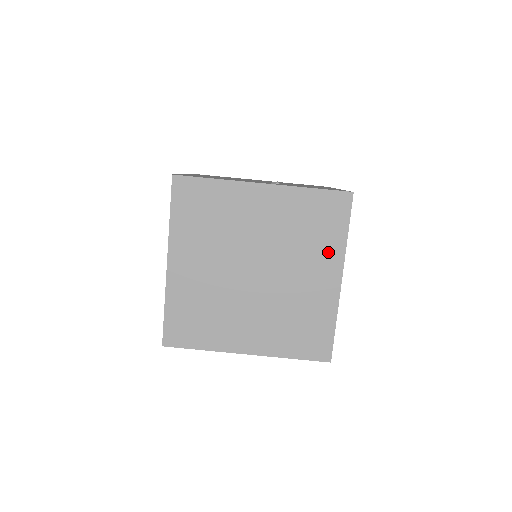
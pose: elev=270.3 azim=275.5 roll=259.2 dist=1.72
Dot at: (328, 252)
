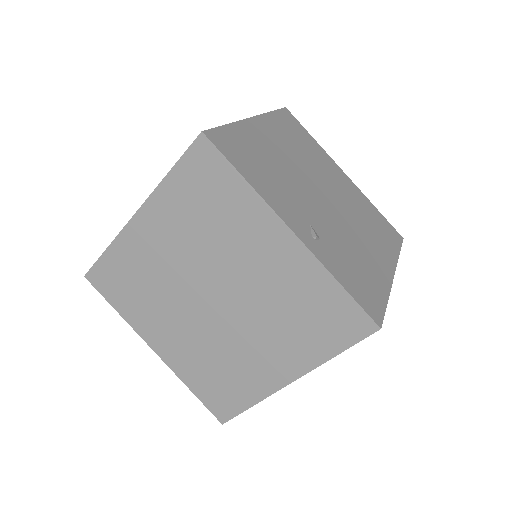
Dot at: (300, 351)
